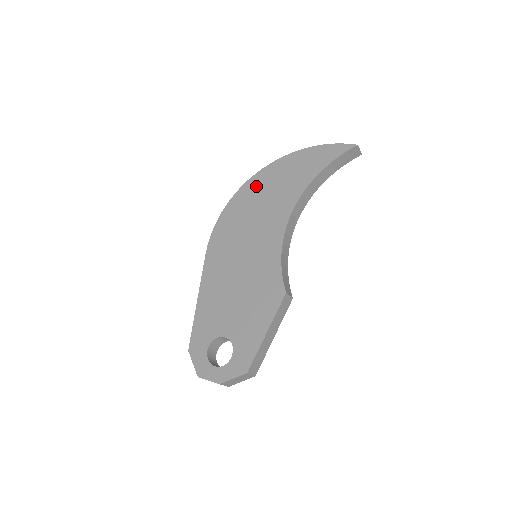
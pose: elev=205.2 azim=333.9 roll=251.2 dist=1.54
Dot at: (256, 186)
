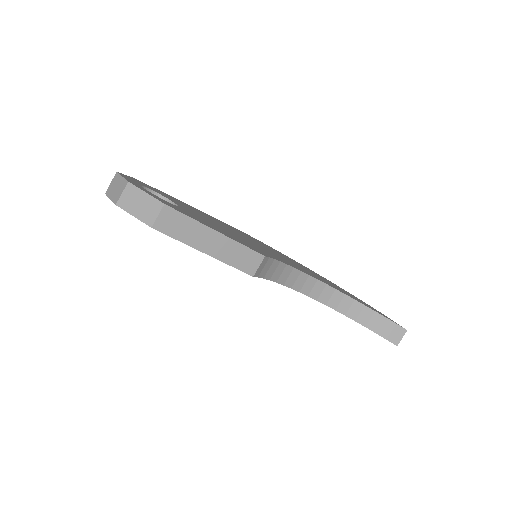
Dot at: occluded
